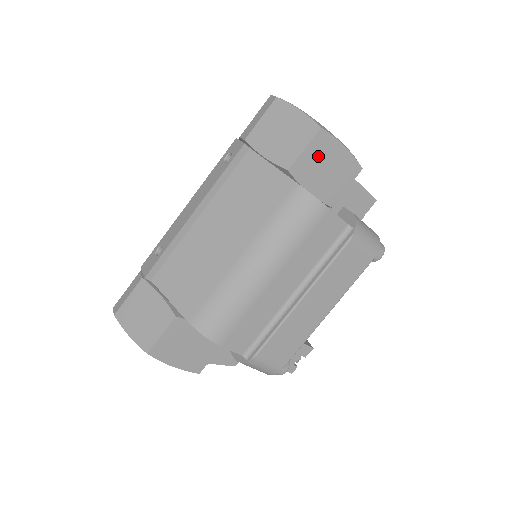
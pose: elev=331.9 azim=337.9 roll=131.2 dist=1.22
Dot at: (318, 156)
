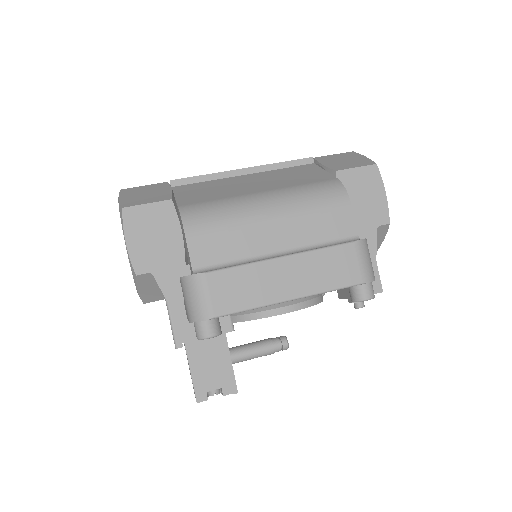
Dot at: (363, 182)
